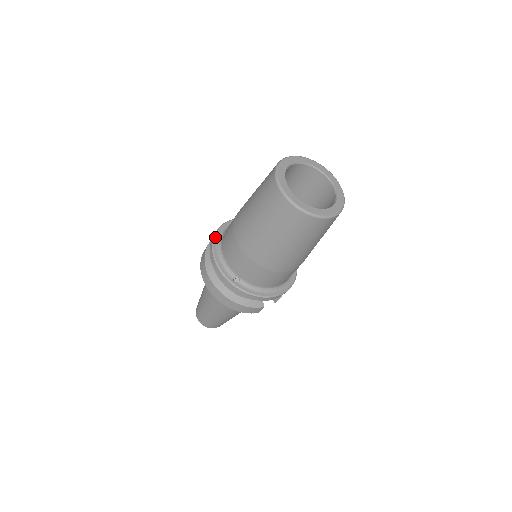
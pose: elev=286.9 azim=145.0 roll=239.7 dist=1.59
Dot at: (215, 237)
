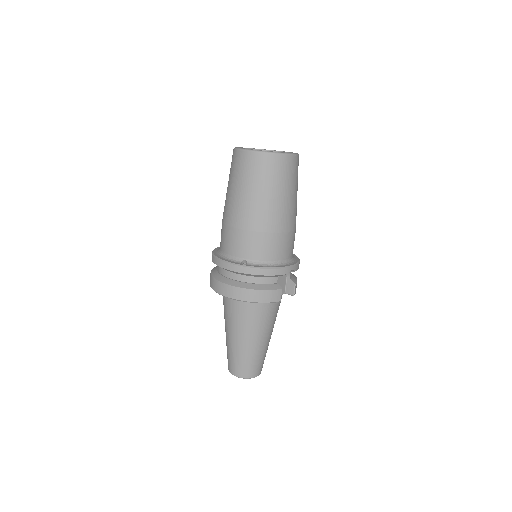
Dot at: (213, 251)
